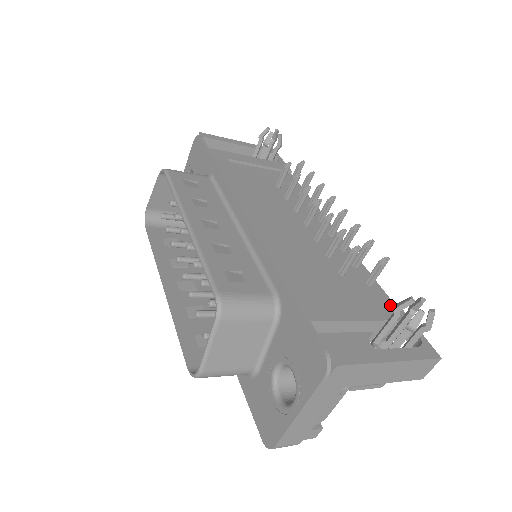
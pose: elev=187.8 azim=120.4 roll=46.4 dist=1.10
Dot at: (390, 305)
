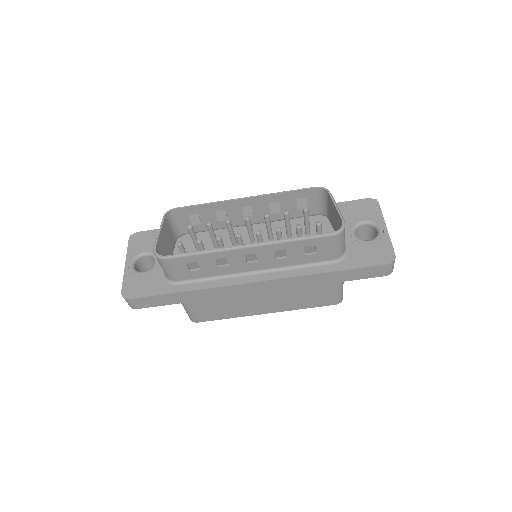
Dot at: occluded
